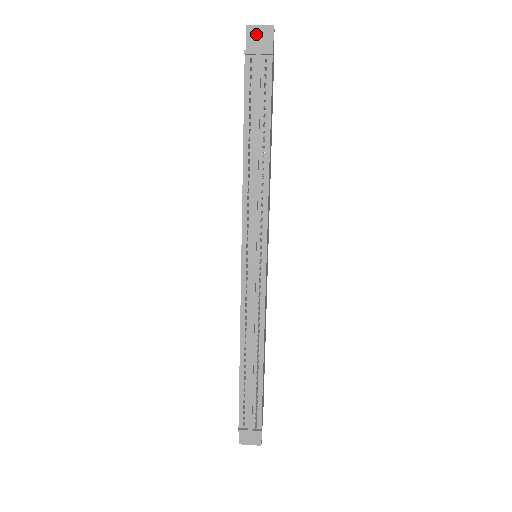
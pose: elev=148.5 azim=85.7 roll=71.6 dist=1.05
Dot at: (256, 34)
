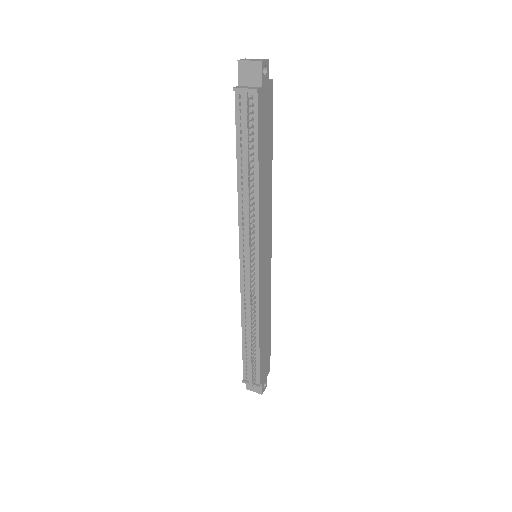
Dot at: (246, 69)
